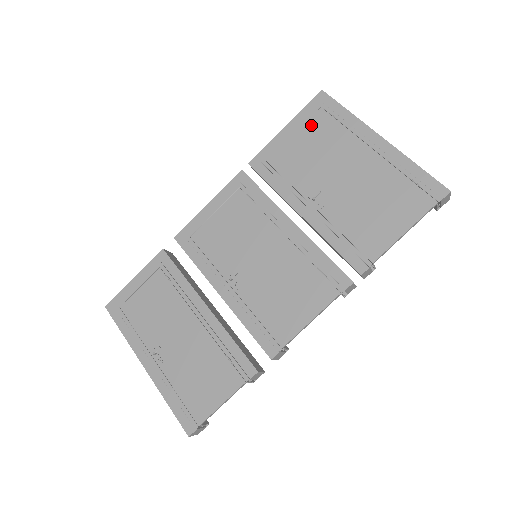
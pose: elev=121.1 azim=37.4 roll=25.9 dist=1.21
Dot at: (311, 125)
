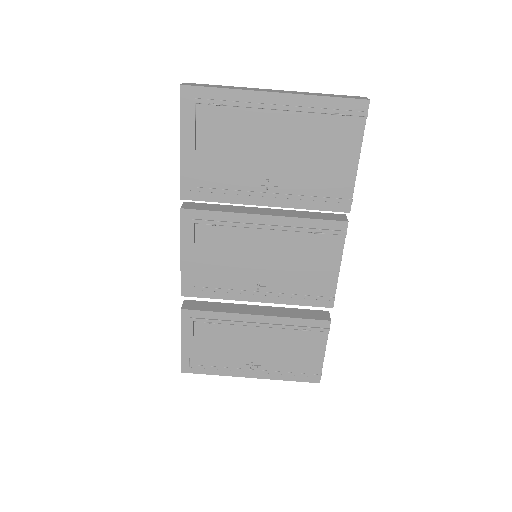
Dot at: (203, 127)
